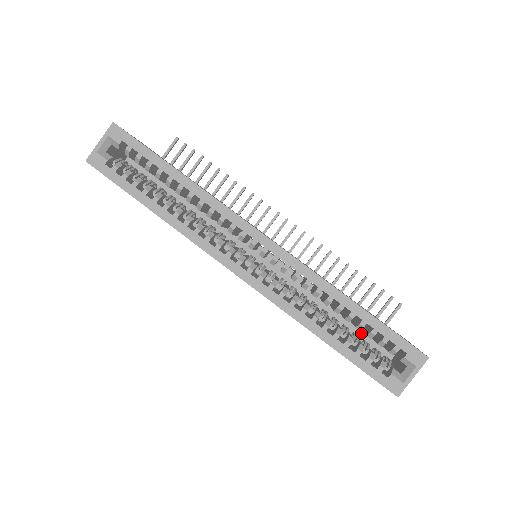
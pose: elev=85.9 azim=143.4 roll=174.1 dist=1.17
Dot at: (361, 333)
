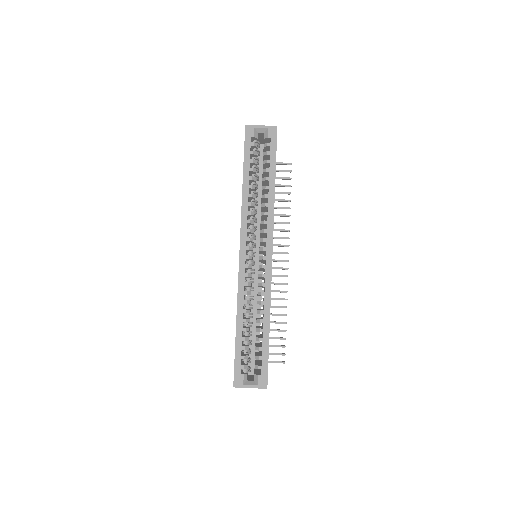
Dot at: (253, 347)
